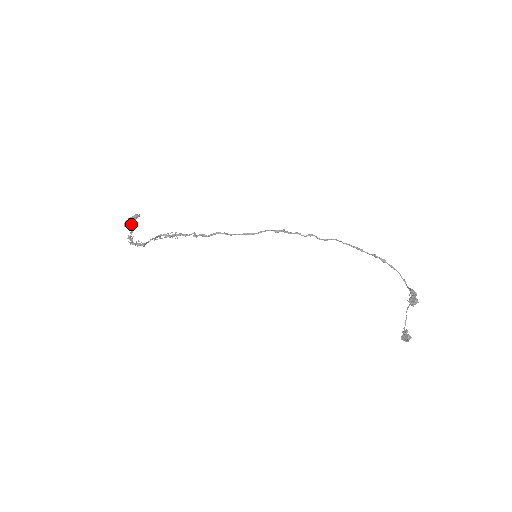
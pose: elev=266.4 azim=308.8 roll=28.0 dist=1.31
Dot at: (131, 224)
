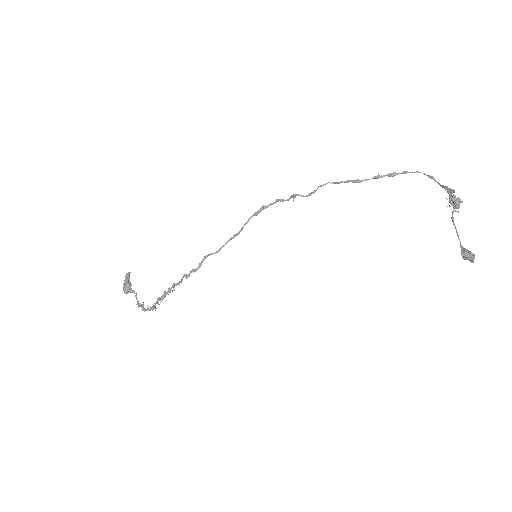
Dot at: (130, 287)
